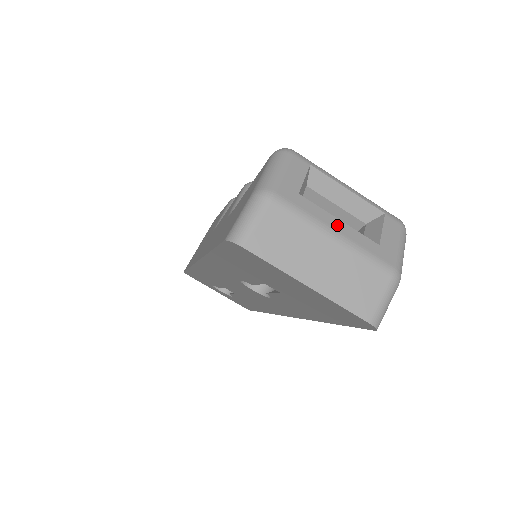
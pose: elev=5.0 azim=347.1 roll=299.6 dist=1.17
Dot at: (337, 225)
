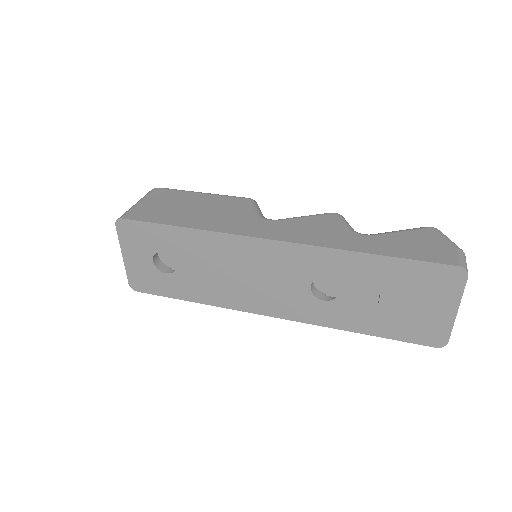
Dot at: occluded
